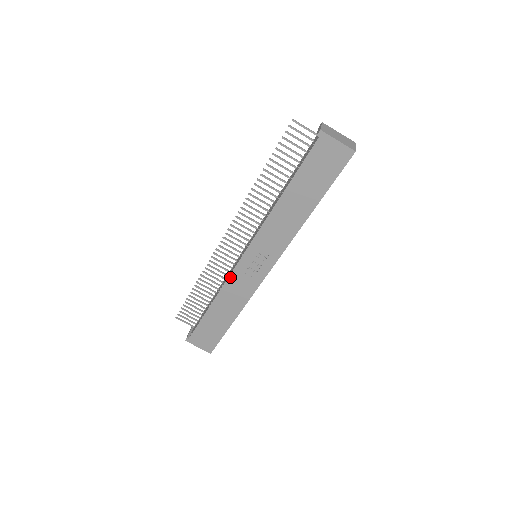
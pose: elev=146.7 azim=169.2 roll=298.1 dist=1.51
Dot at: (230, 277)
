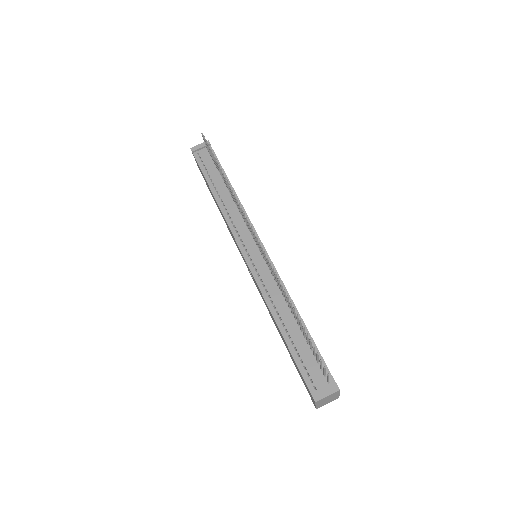
Dot at: (231, 230)
